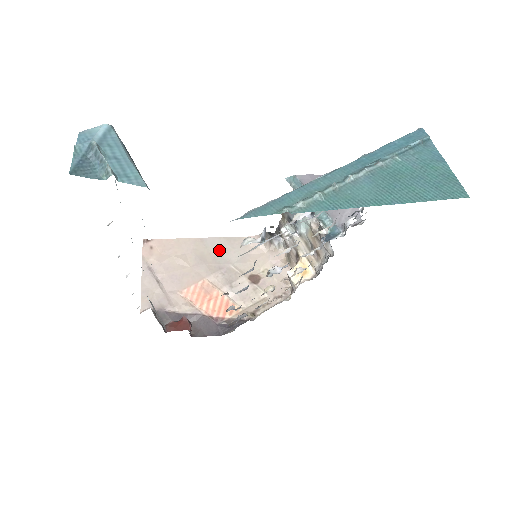
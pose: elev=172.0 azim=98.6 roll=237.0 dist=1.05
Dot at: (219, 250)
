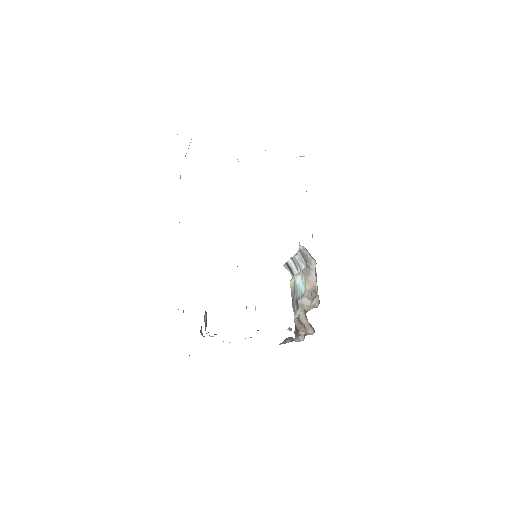
Dot at: occluded
